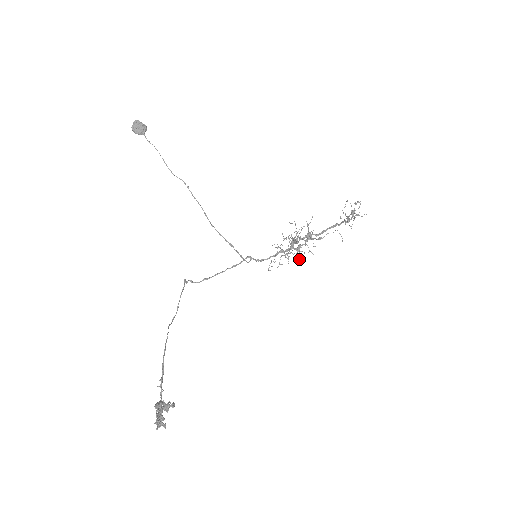
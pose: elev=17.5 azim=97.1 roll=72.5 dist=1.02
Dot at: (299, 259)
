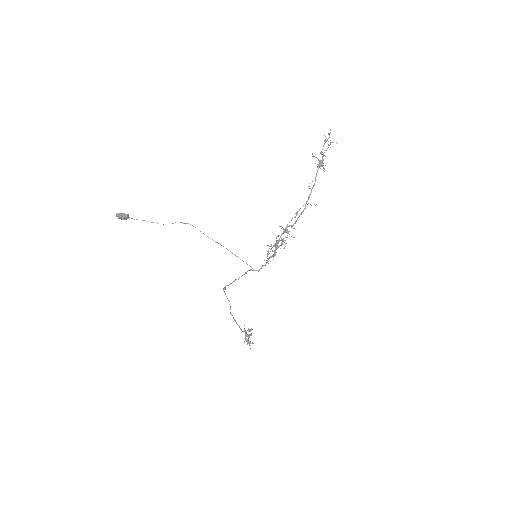
Dot at: (285, 246)
